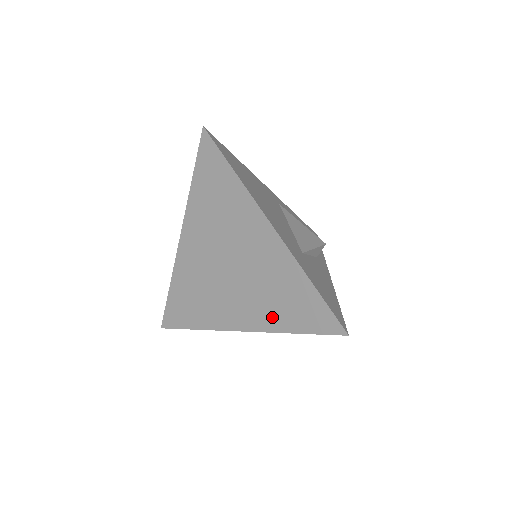
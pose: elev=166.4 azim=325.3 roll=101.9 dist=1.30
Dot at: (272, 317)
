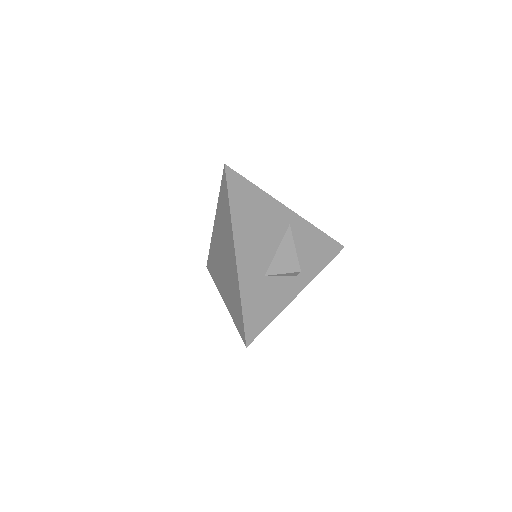
Dot at: (231, 306)
